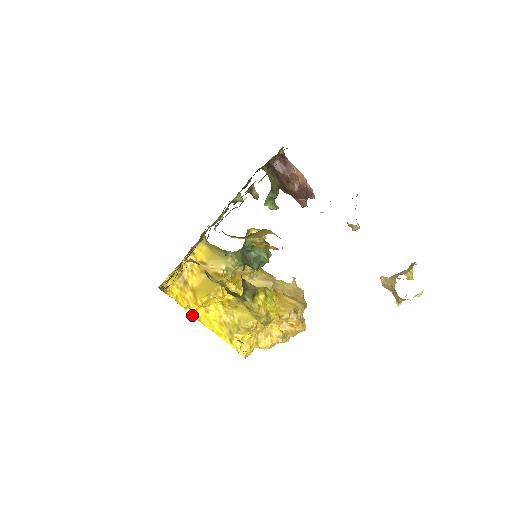
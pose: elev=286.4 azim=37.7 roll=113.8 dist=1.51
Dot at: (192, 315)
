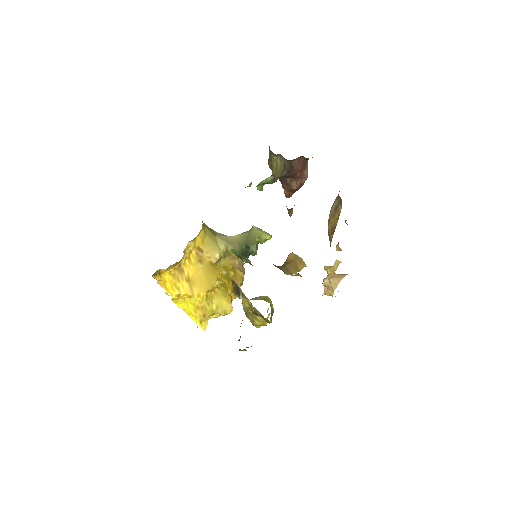
Dot at: (172, 297)
